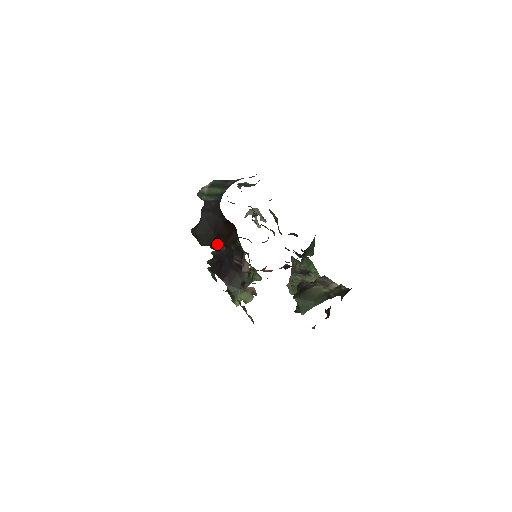
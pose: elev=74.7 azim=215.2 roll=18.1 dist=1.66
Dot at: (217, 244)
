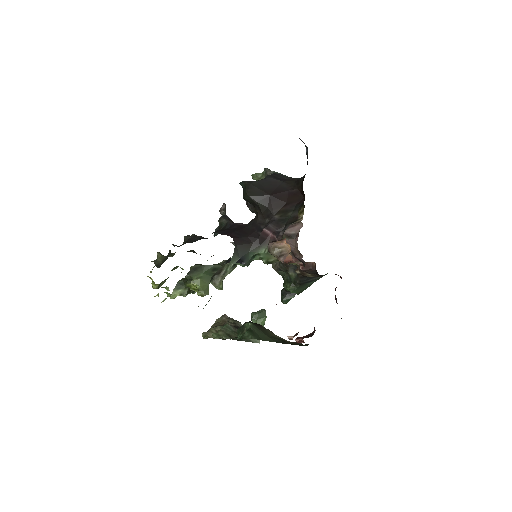
Dot at: (261, 205)
